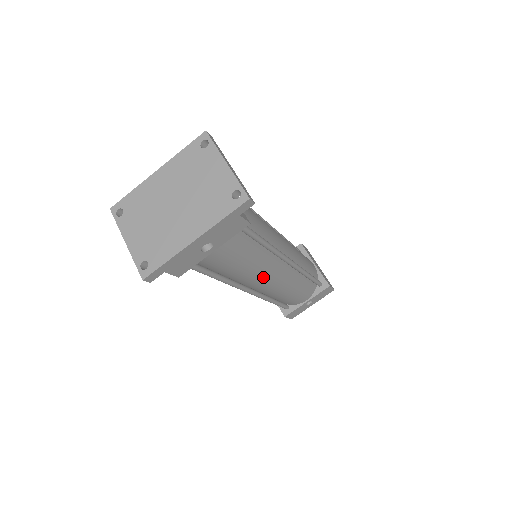
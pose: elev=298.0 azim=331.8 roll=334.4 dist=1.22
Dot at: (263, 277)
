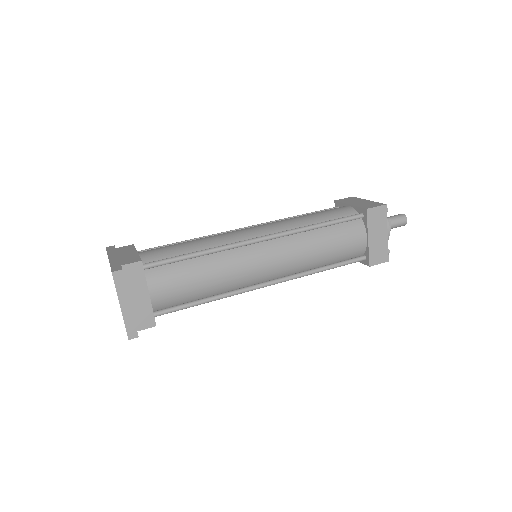
Dot at: occluded
